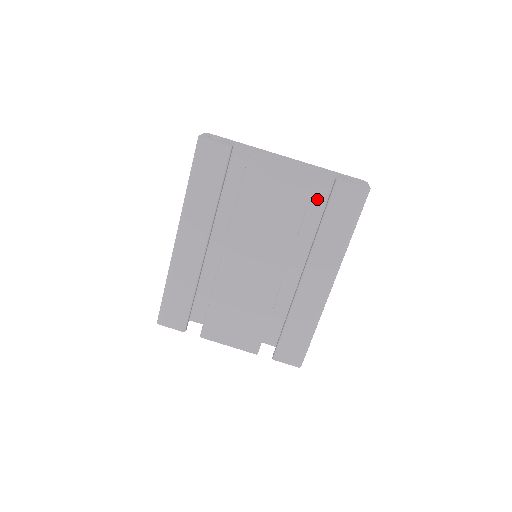
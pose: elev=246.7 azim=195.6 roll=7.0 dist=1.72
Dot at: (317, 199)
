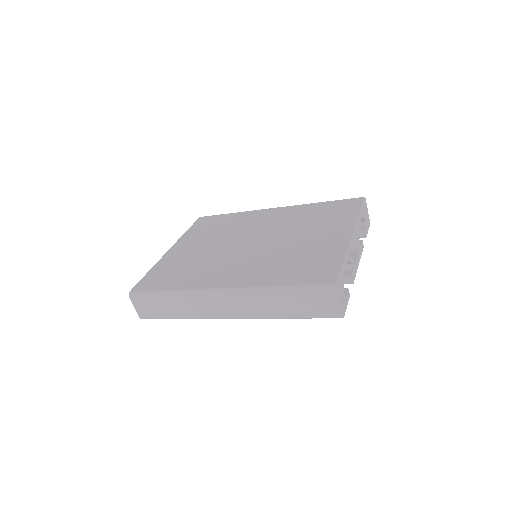
Dot at: occluded
